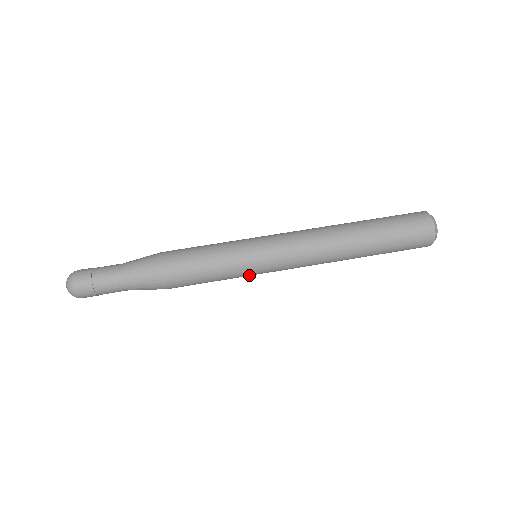
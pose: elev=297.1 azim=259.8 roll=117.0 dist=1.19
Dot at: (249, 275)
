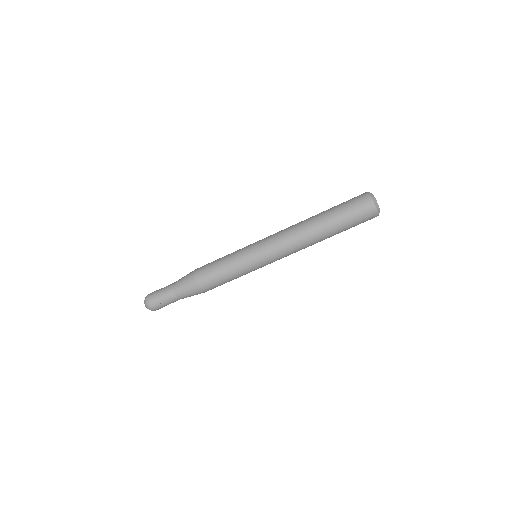
Dot at: occluded
